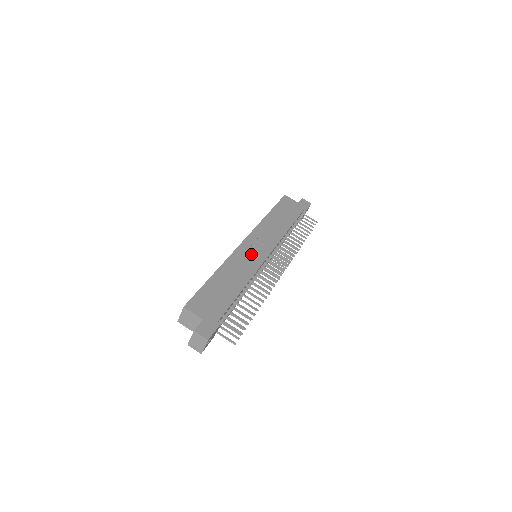
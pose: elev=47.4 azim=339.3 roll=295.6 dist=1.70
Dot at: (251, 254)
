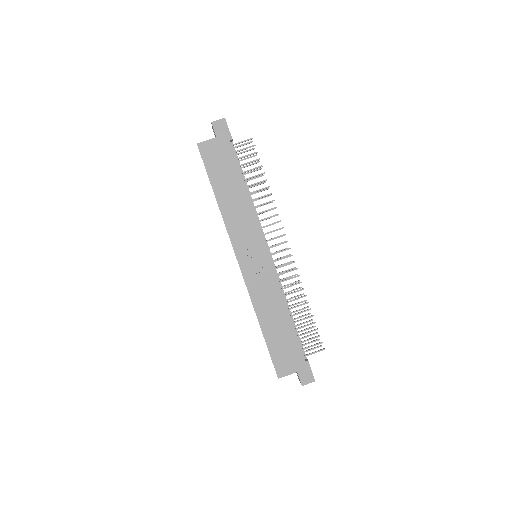
Dot at: (257, 271)
